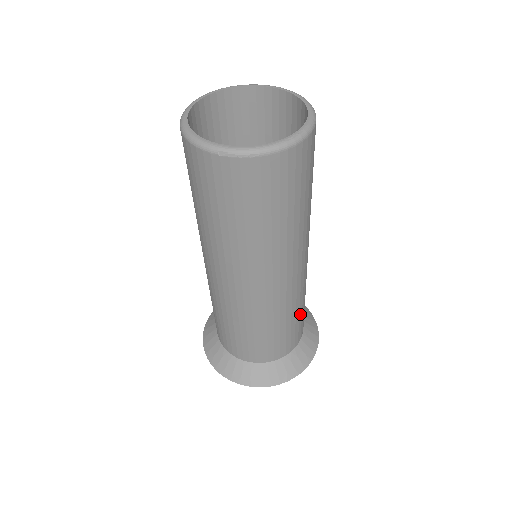
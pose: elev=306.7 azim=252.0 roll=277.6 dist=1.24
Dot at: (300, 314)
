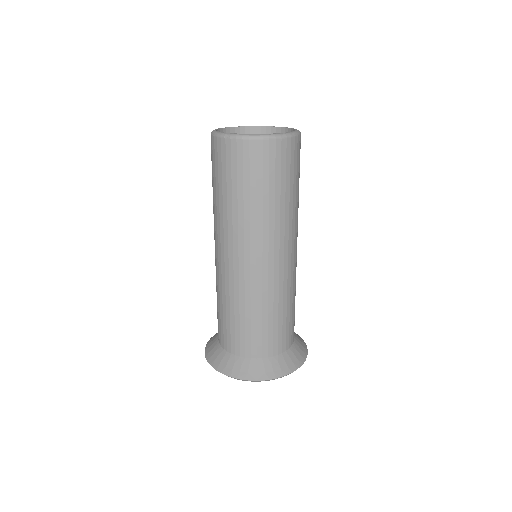
Dot at: (284, 315)
